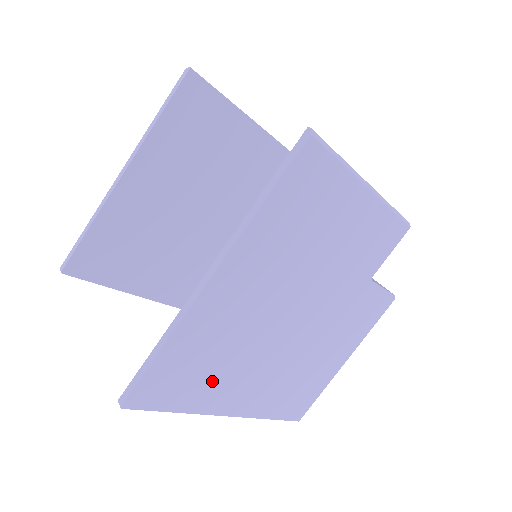
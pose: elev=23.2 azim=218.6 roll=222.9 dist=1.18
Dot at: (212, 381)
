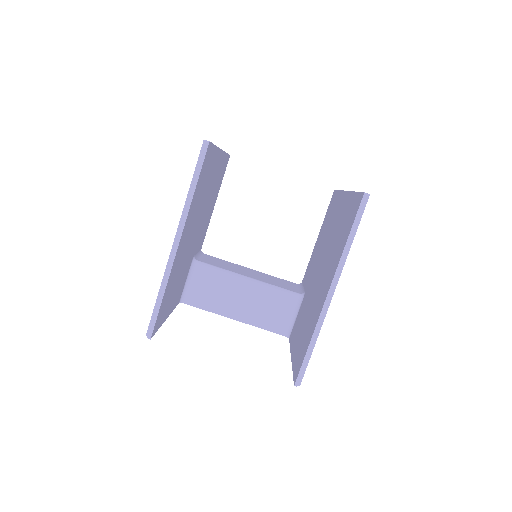
Dot at: occluded
